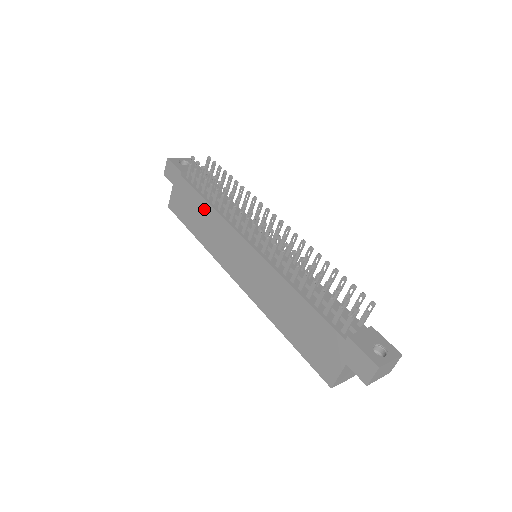
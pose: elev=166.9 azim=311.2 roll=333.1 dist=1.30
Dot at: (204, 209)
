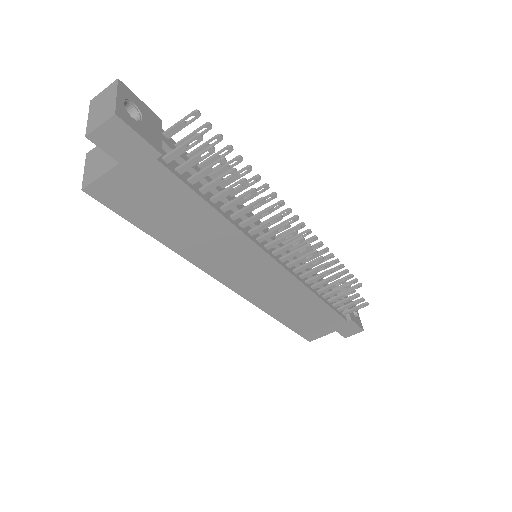
Dot at: (205, 218)
